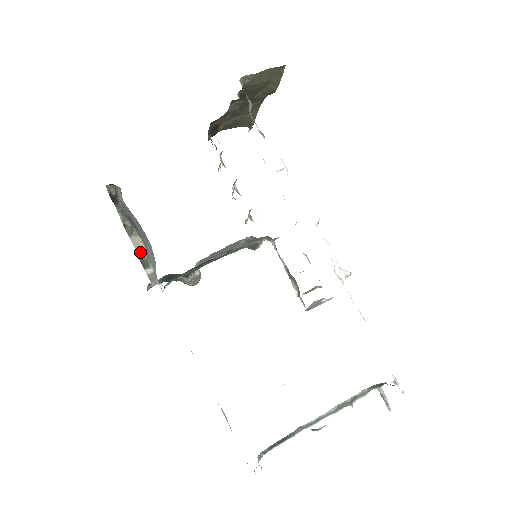
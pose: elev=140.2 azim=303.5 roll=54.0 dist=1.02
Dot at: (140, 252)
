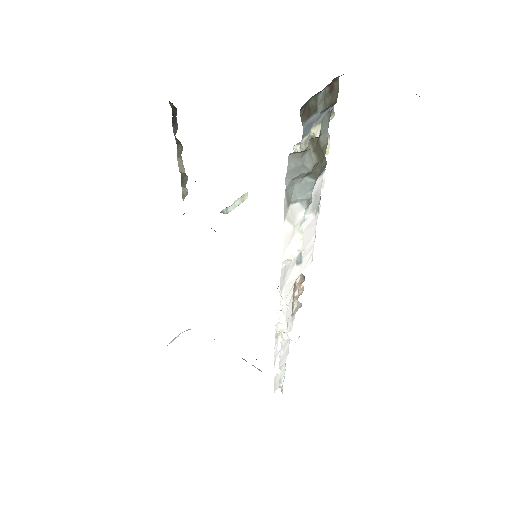
Dot at: (182, 172)
